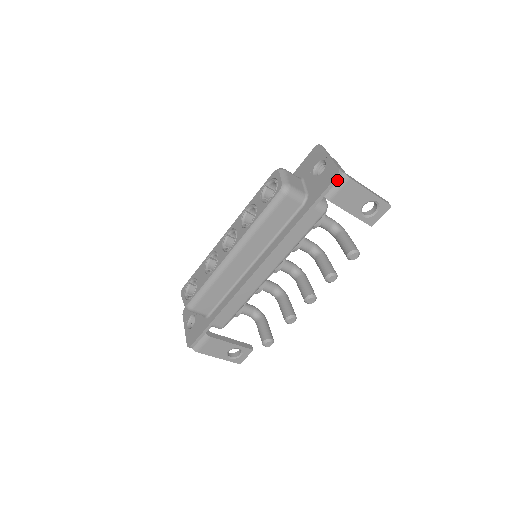
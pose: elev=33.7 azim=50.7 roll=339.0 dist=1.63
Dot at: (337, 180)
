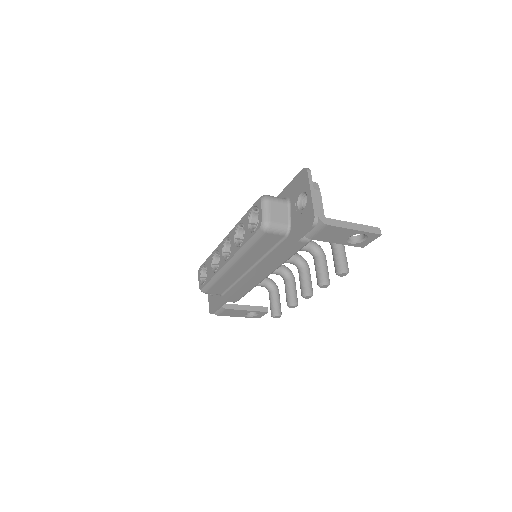
Dot at: (313, 227)
